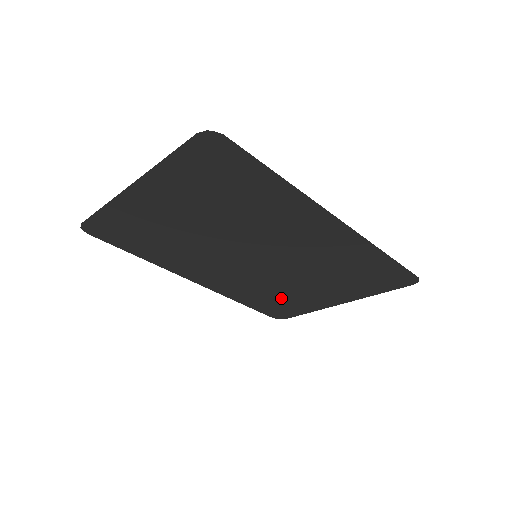
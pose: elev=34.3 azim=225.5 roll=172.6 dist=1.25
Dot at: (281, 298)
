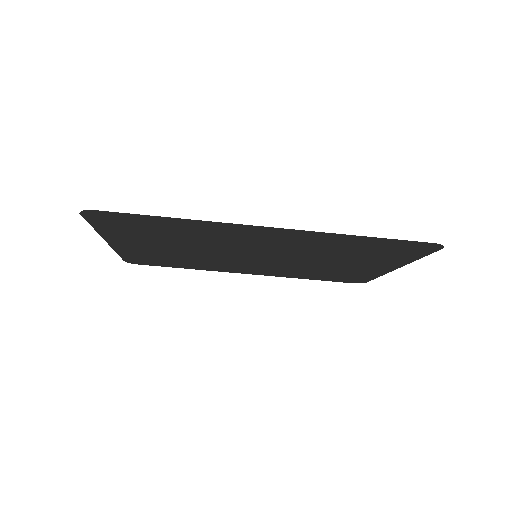
Dot at: (332, 273)
